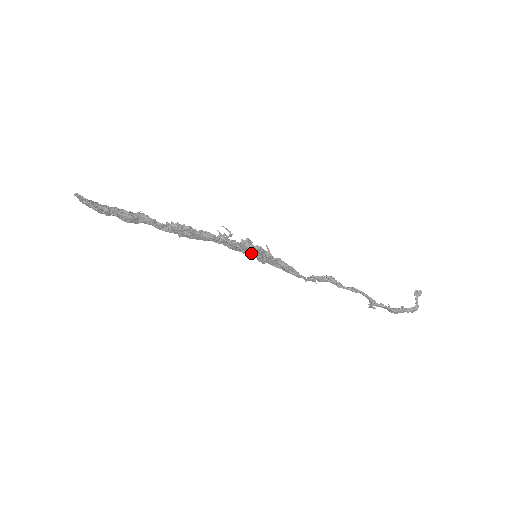
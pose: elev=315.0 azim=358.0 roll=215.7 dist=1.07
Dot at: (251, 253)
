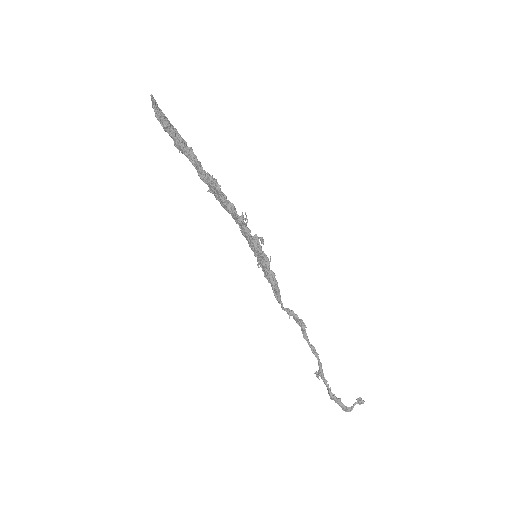
Dot at: (254, 250)
